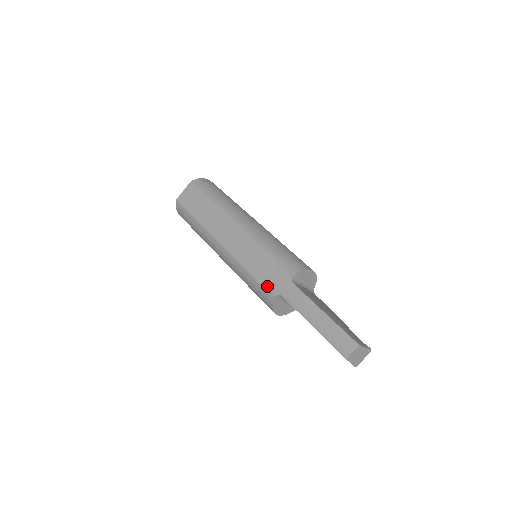
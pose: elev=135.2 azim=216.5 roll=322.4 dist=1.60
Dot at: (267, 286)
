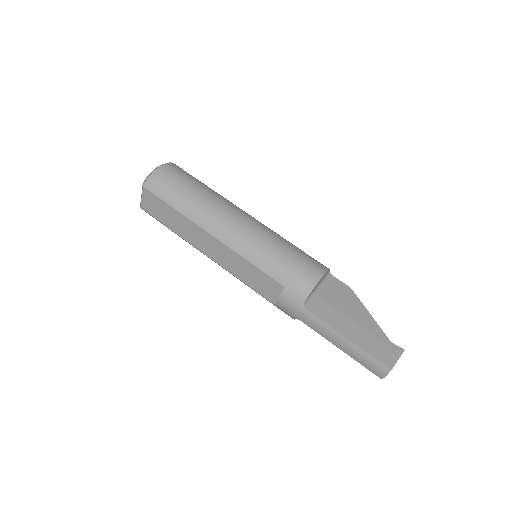
Dot at: (282, 309)
